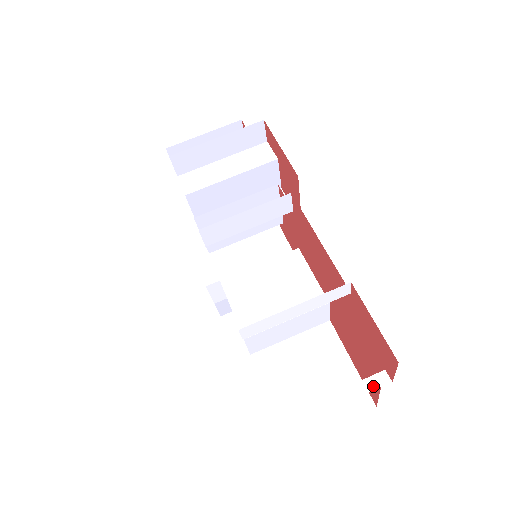
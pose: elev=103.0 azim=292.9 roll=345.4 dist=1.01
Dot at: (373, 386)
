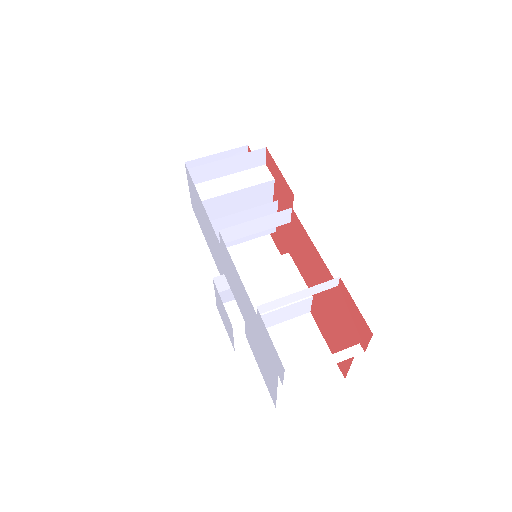
Dot at: (351, 355)
